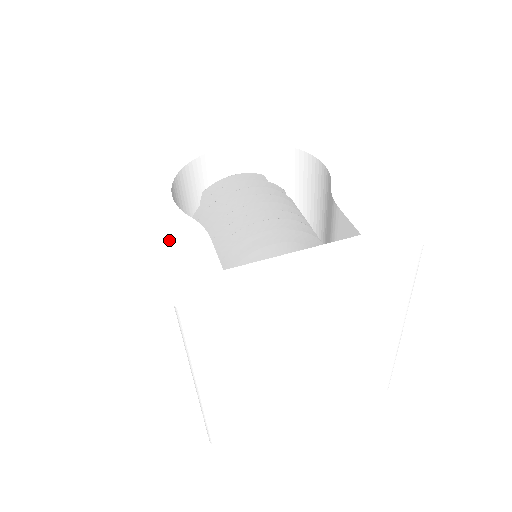
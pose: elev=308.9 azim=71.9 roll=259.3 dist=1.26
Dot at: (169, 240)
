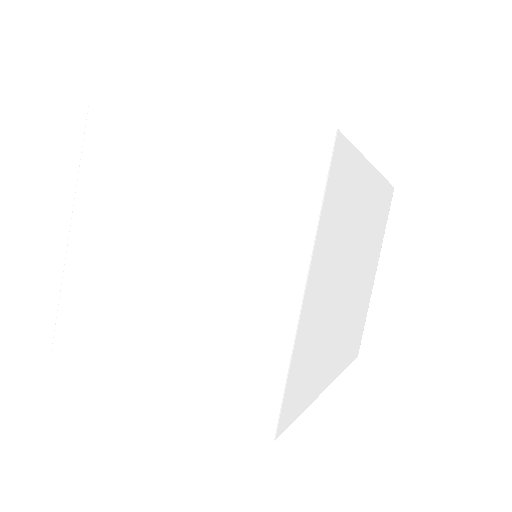
Dot at: occluded
